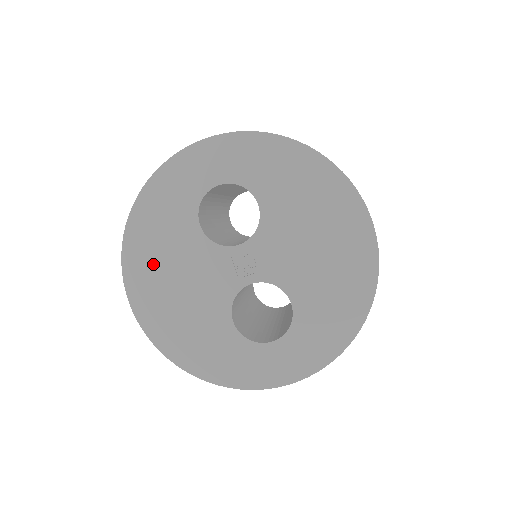
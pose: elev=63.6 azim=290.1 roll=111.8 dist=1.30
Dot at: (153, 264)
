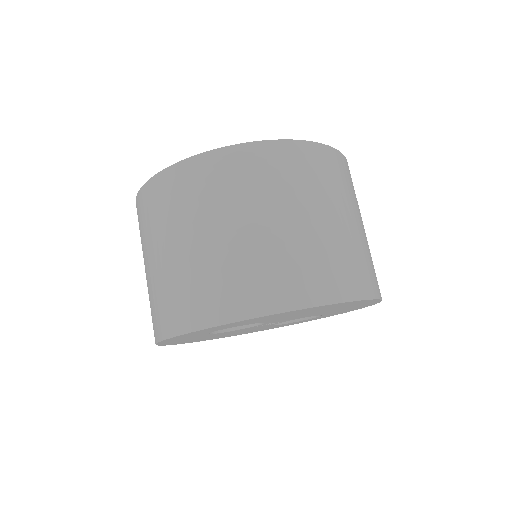
Dot at: (202, 339)
